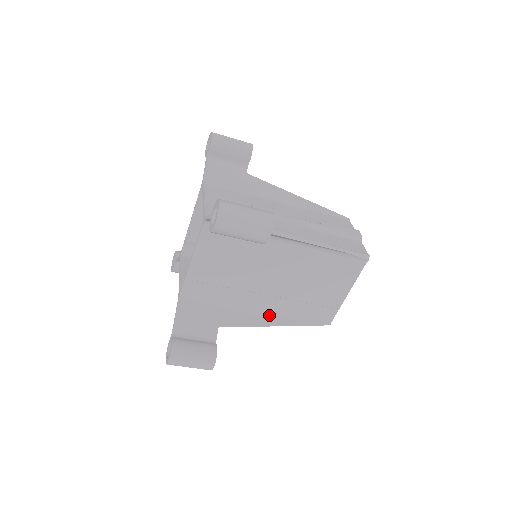
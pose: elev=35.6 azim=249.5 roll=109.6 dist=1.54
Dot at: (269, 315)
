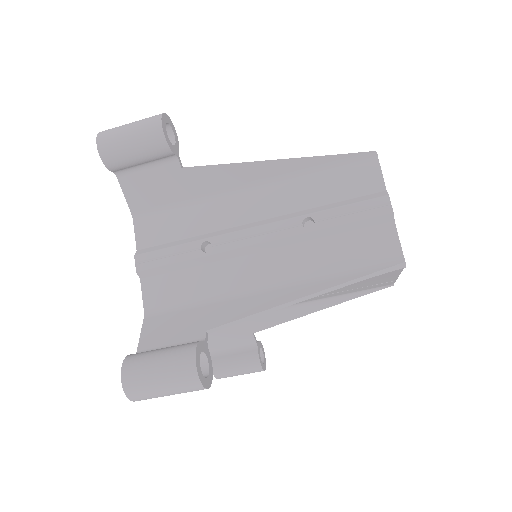
Dot at: (305, 304)
